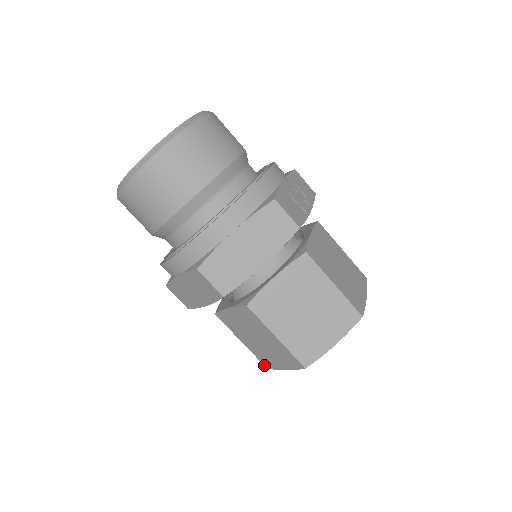
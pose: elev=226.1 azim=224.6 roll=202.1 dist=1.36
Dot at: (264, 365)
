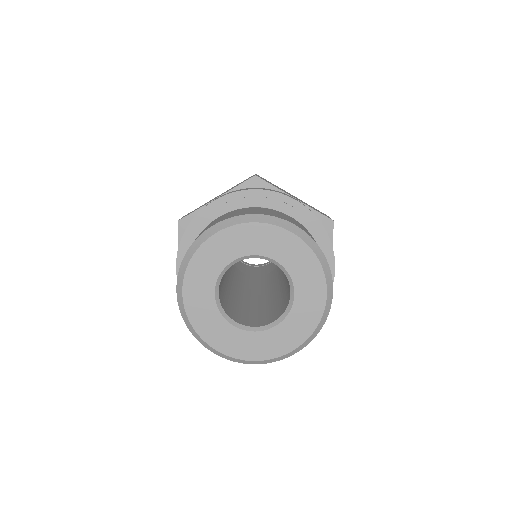
Dot at: occluded
